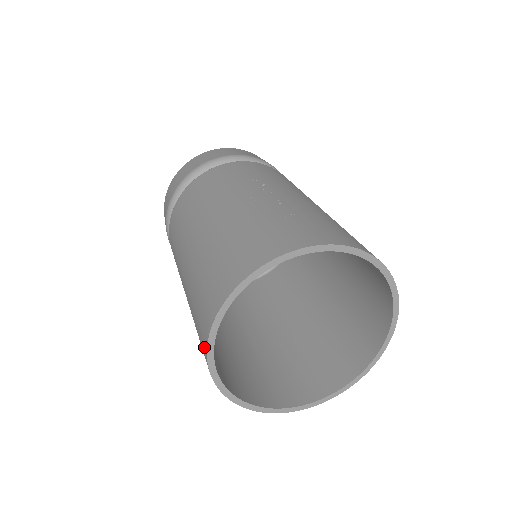
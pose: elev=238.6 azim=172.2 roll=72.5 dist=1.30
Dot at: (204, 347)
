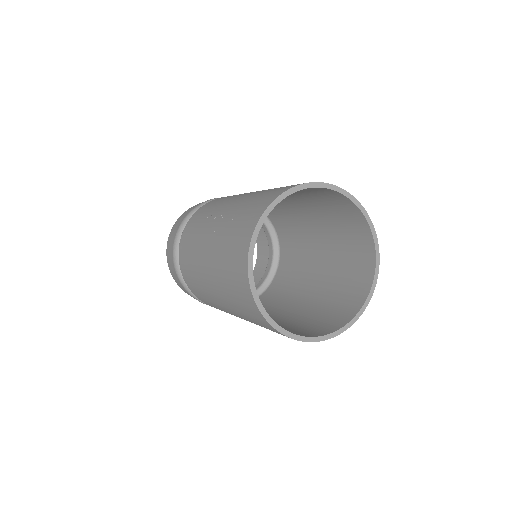
Dot at: (273, 329)
